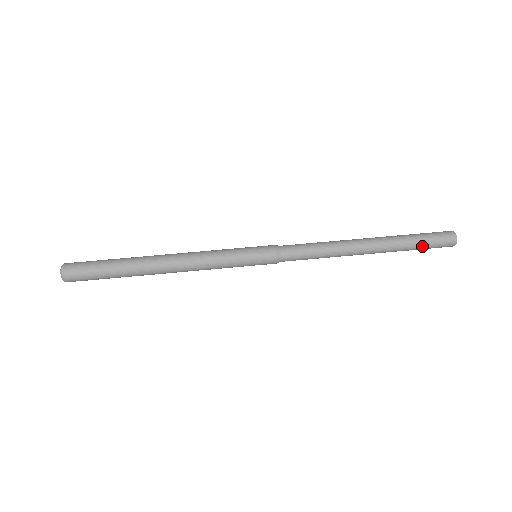
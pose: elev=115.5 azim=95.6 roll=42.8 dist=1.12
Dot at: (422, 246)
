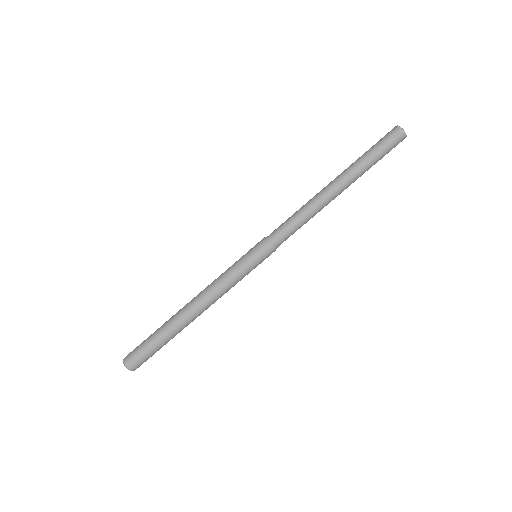
Dot at: occluded
